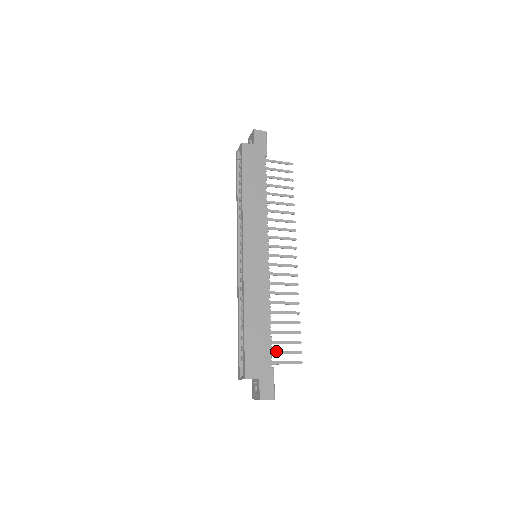
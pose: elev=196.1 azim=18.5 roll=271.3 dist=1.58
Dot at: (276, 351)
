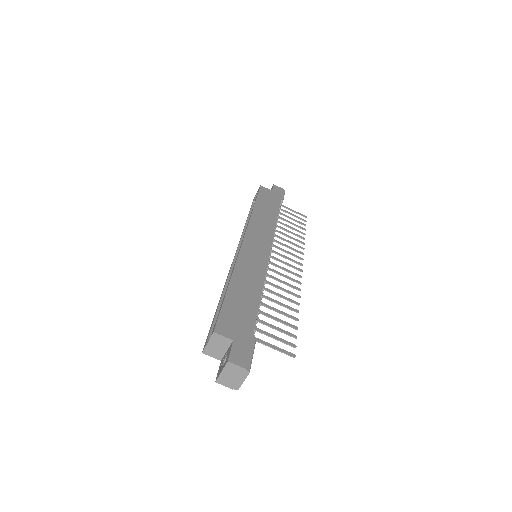
Dot at: (262, 330)
